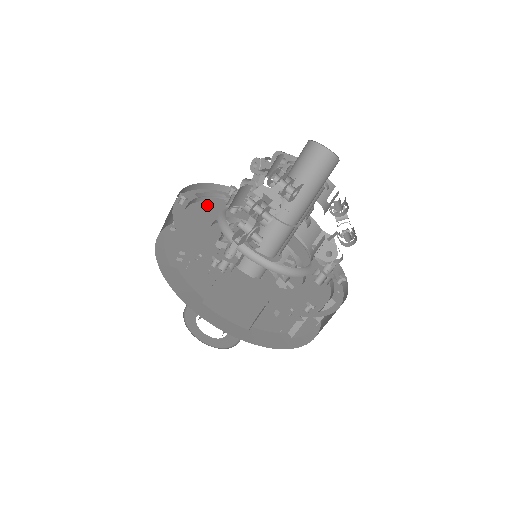
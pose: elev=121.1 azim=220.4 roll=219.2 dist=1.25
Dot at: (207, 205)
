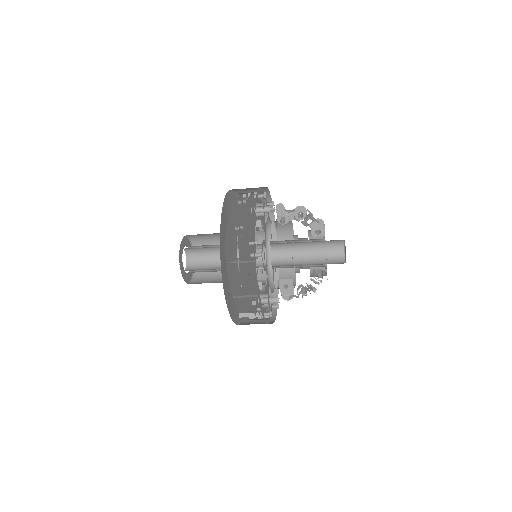
Dot at: occluded
